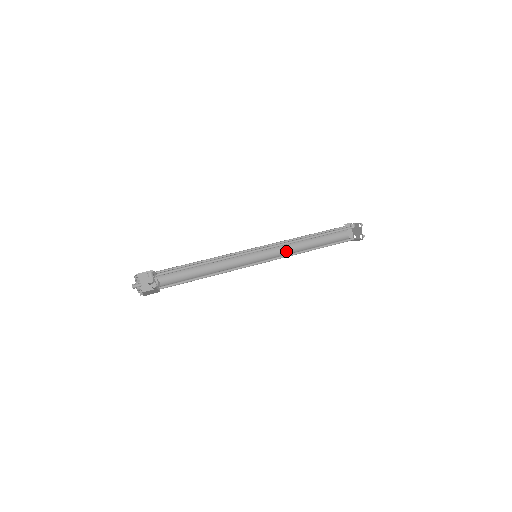
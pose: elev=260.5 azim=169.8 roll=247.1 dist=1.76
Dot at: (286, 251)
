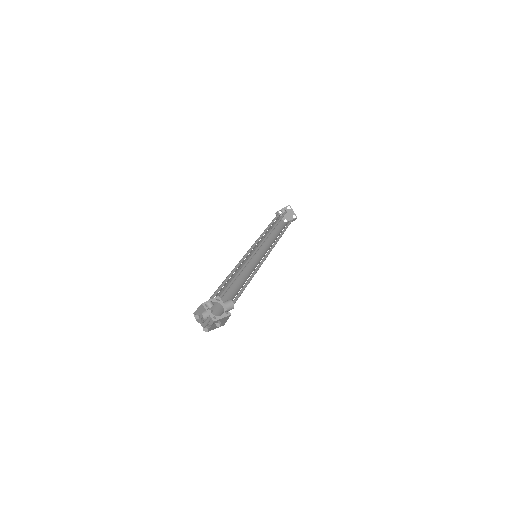
Dot at: (264, 247)
